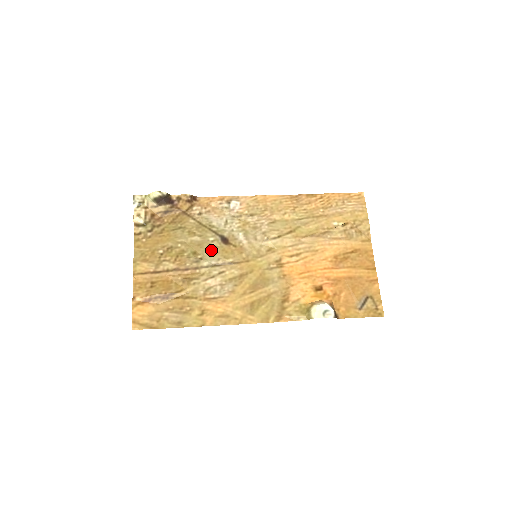
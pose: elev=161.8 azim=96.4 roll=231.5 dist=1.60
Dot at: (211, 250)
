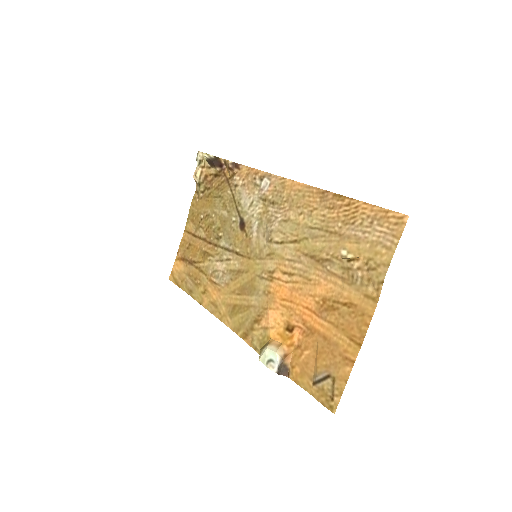
Dot at: (229, 231)
